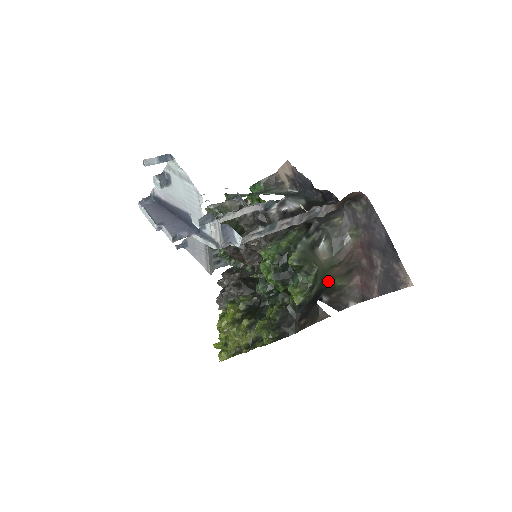
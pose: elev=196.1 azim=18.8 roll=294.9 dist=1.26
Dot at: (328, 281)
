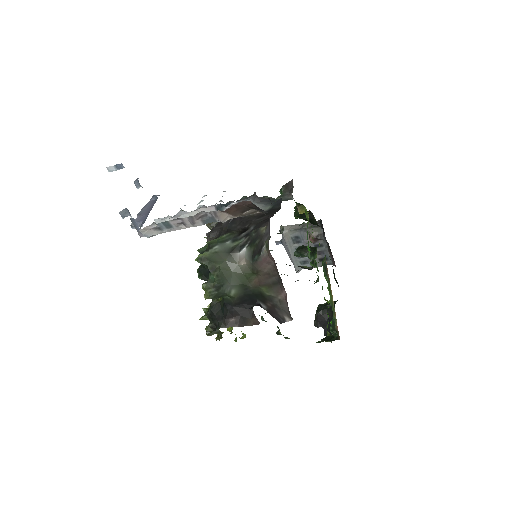
Dot at: (254, 288)
